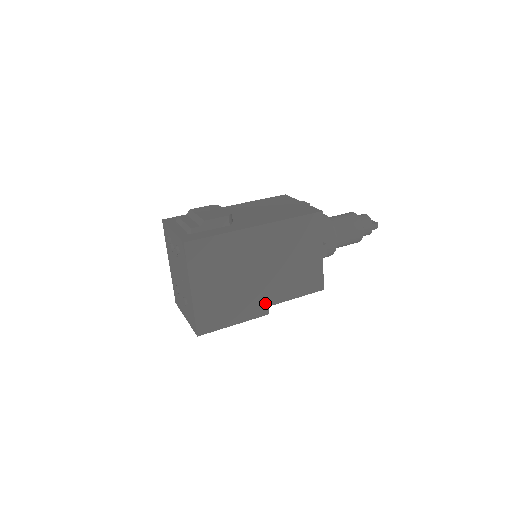
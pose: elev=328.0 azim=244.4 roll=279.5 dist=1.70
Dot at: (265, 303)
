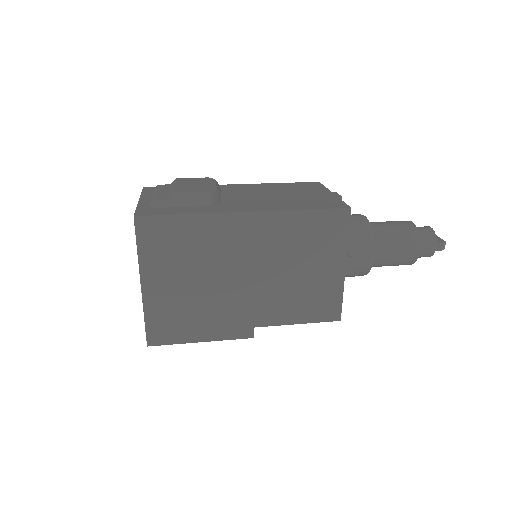
Dot at: (249, 322)
